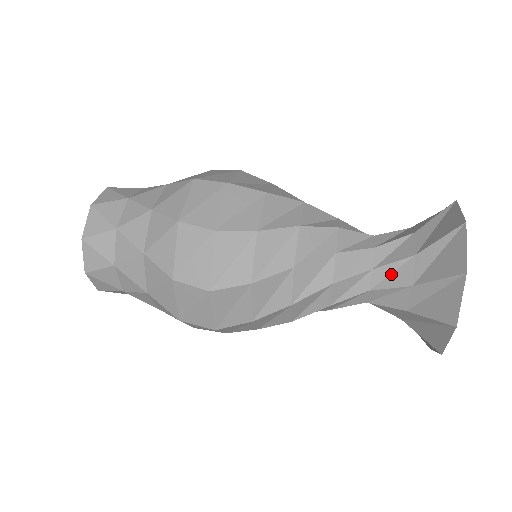
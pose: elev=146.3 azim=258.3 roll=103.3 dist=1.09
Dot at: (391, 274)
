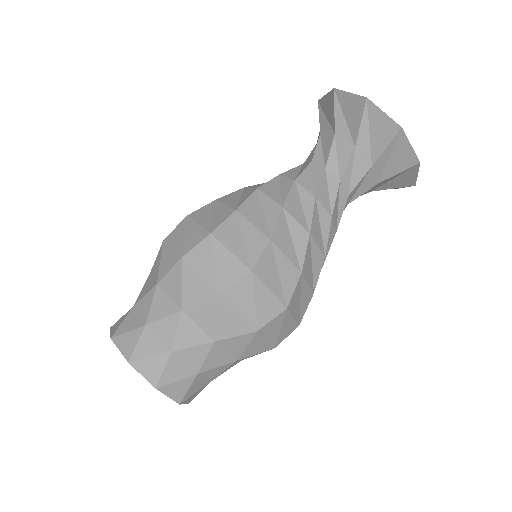
Dot at: (352, 173)
